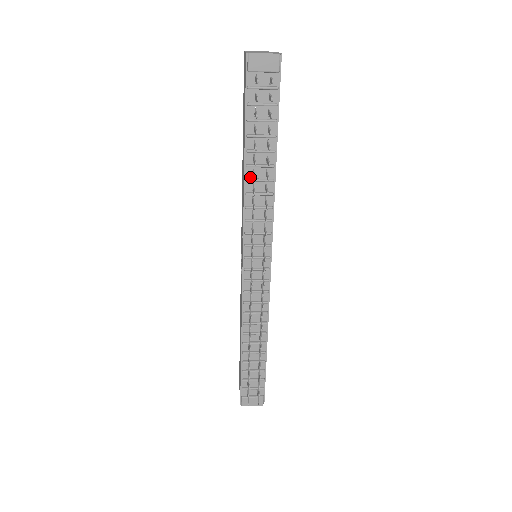
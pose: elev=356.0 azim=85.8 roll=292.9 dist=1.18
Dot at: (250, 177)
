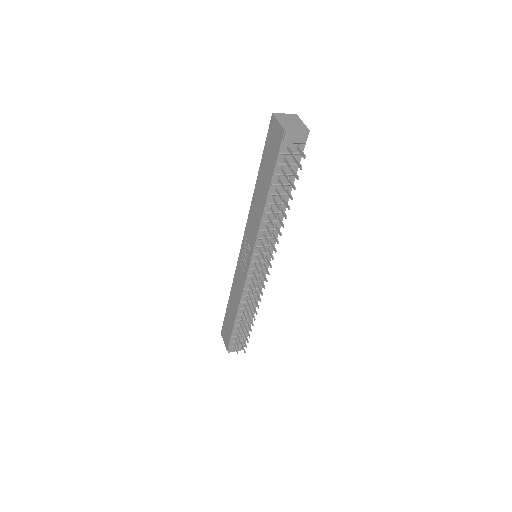
Dot at: (268, 210)
